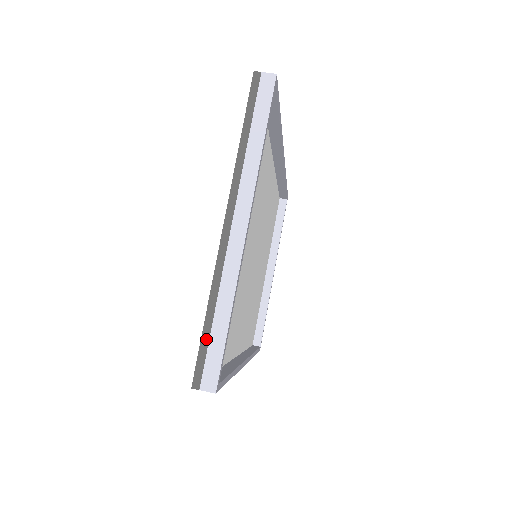
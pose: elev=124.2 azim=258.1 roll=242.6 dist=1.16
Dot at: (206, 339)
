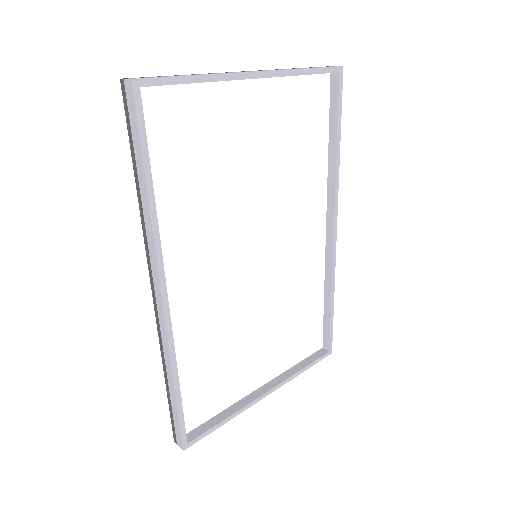
Dot at: (164, 76)
